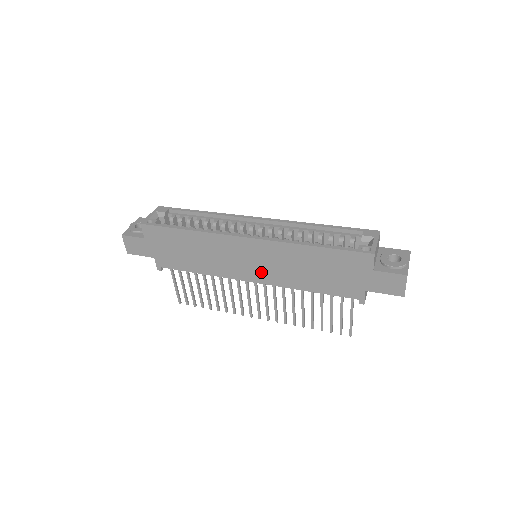
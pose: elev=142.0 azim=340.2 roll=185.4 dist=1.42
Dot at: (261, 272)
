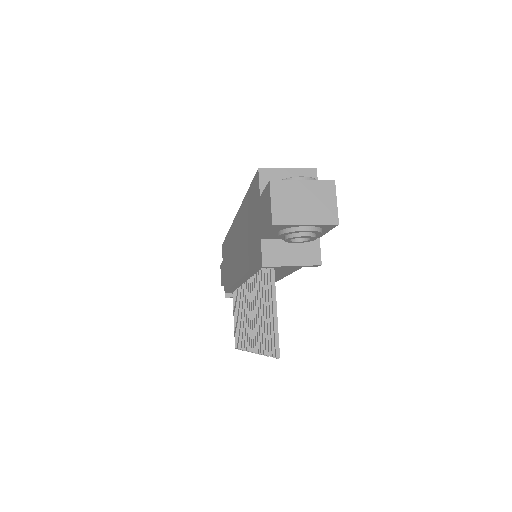
Dot at: (239, 261)
